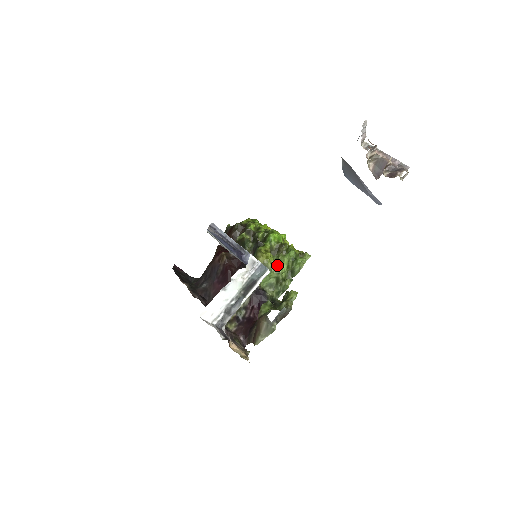
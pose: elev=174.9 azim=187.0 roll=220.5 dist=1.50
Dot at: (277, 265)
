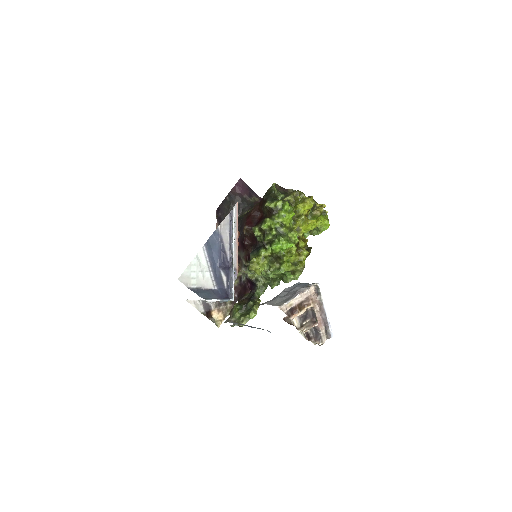
Dot at: (267, 272)
